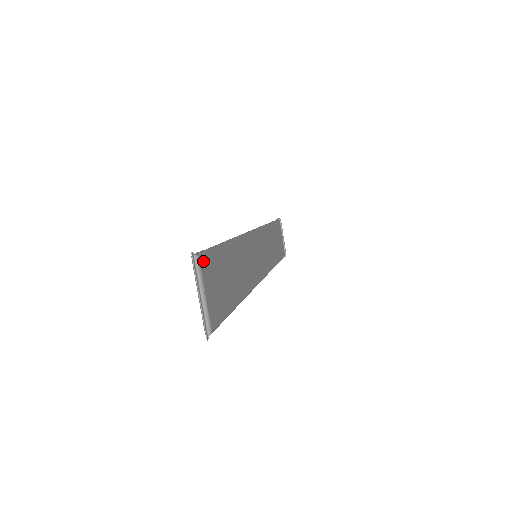
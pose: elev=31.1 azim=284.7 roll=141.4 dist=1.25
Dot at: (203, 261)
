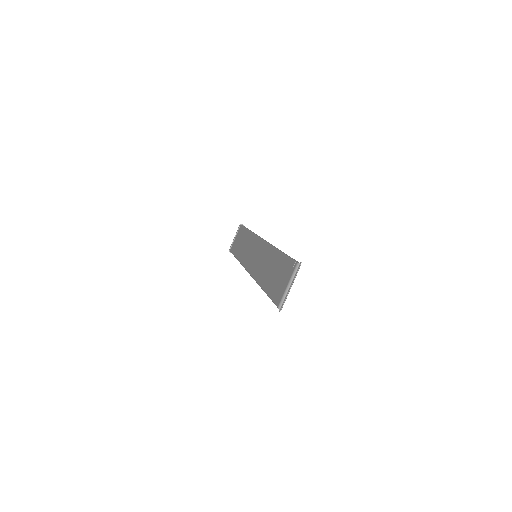
Dot at: occluded
